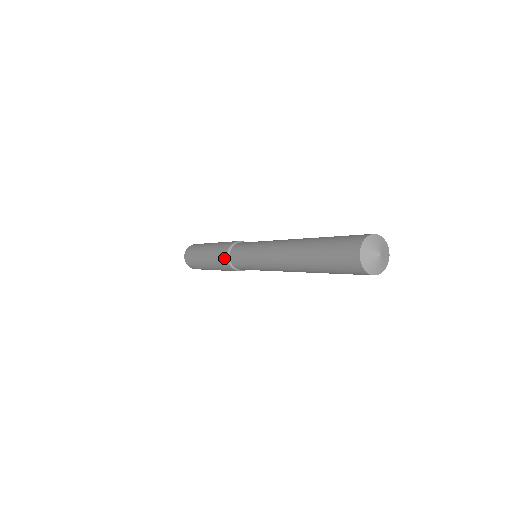
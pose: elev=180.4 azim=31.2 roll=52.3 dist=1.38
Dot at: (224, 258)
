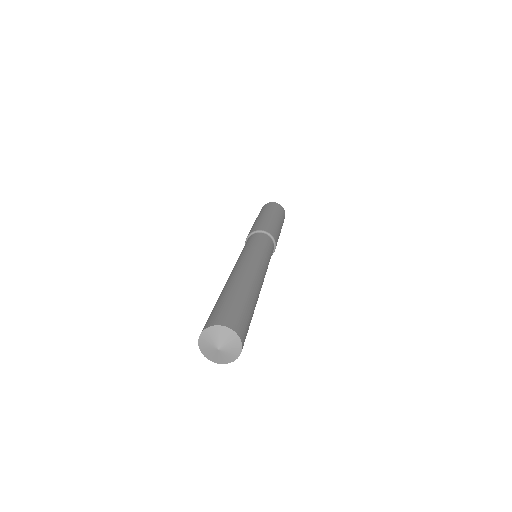
Dot at: occluded
